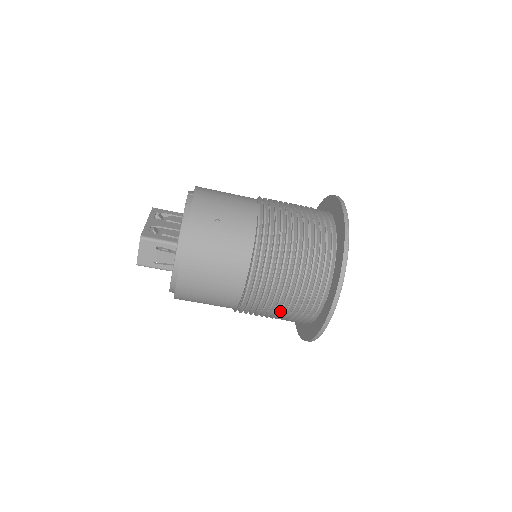
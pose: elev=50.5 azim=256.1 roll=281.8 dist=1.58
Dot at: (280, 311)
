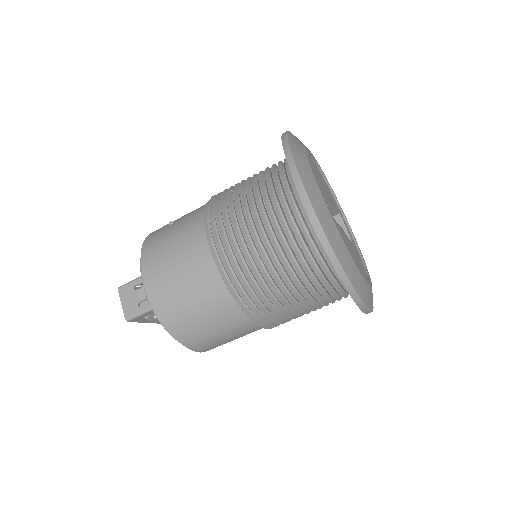
Dot at: (280, 266)
